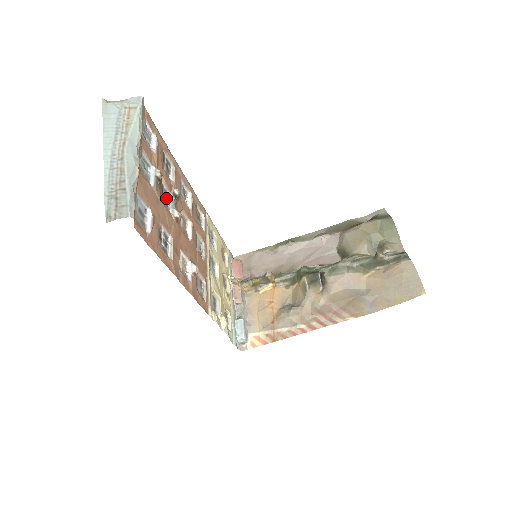
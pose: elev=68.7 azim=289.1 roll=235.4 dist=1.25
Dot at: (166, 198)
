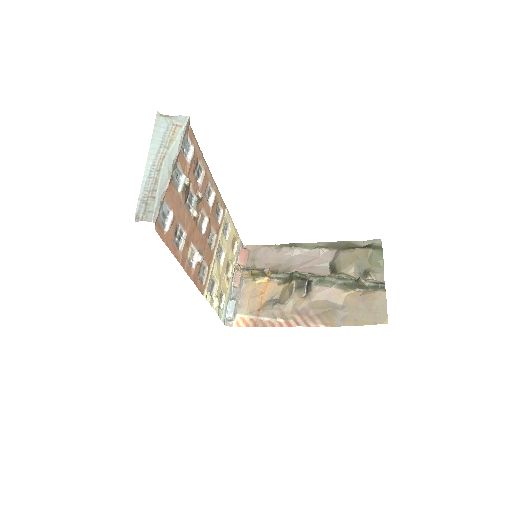
Dot at: (190, 200)
